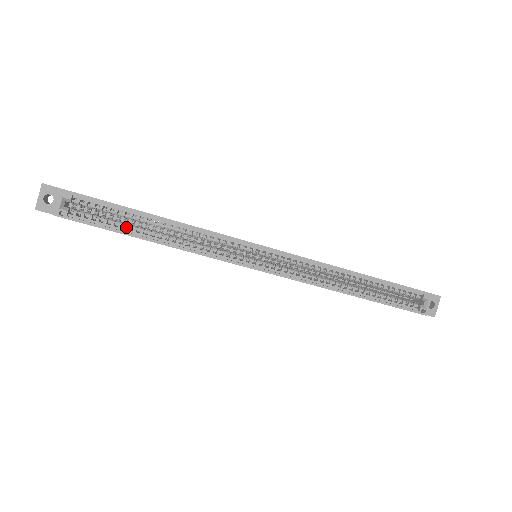
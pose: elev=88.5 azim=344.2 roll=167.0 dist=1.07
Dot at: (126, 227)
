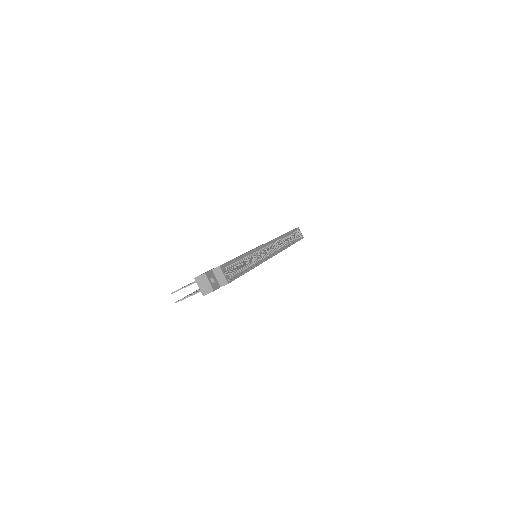
Dot at: (242, 269)
